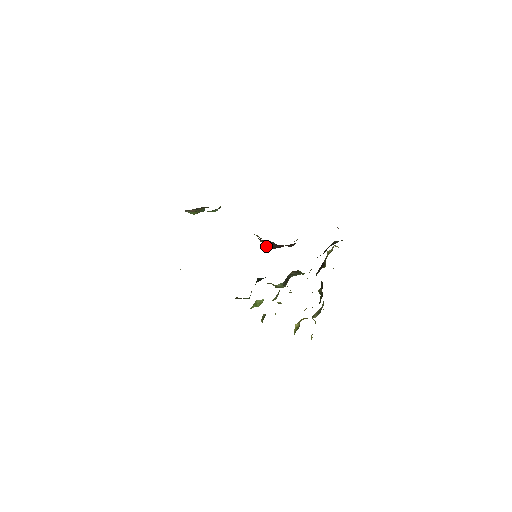
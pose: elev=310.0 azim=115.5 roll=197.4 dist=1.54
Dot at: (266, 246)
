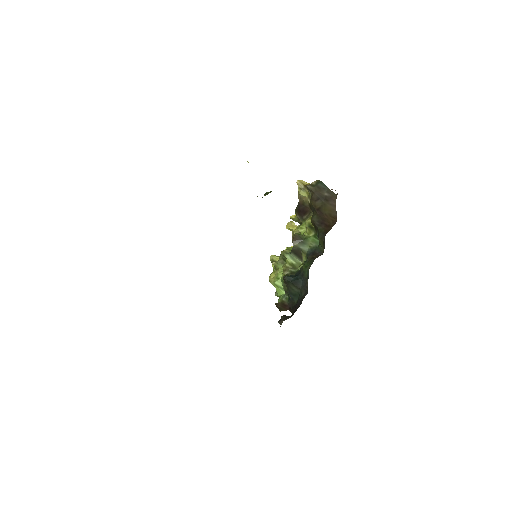
Dot at: occluded
